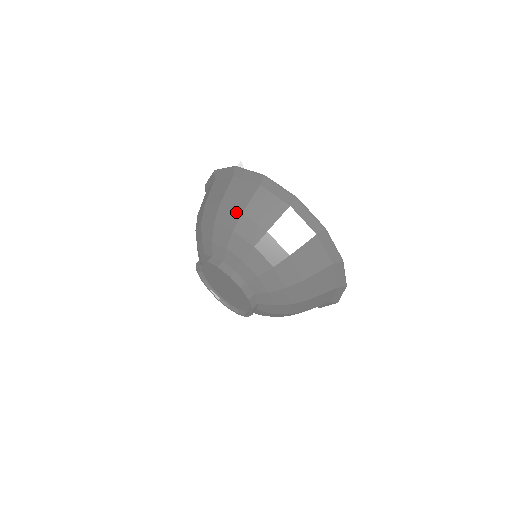
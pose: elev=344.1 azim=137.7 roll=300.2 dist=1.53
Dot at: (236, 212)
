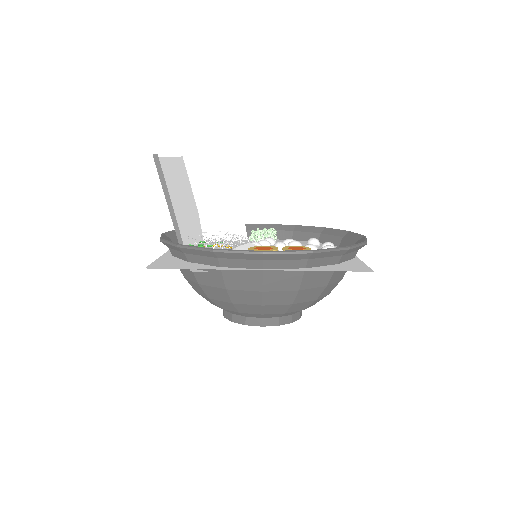
Dot at: (290, 292)
